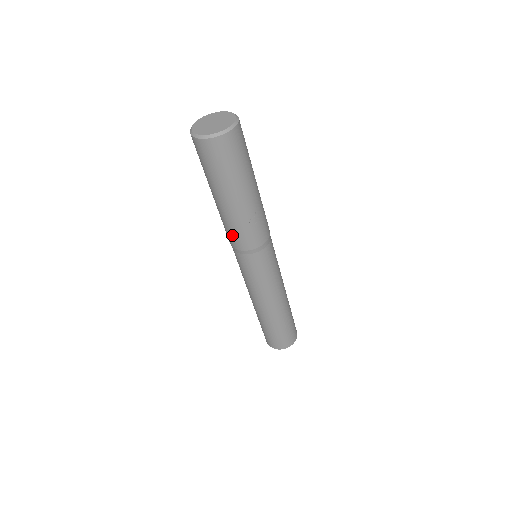
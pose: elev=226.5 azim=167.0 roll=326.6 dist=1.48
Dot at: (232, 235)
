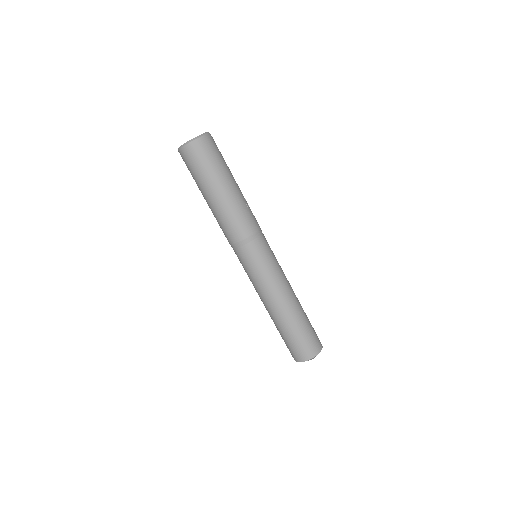
Dot at: (240, 223)
